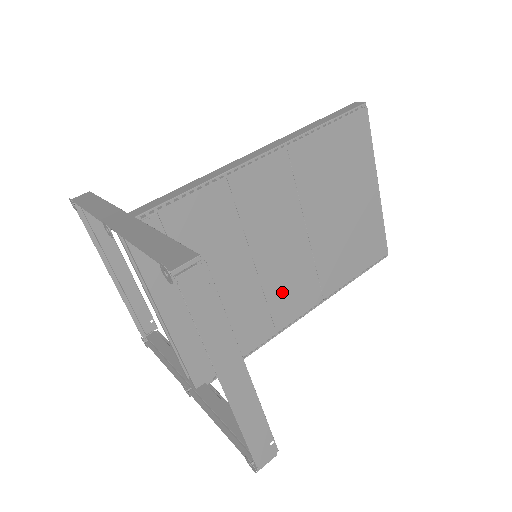
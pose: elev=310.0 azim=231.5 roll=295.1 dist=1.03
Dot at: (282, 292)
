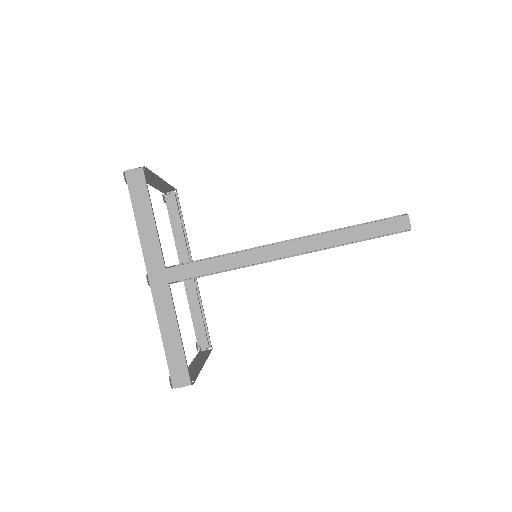
Dot at: occluded
